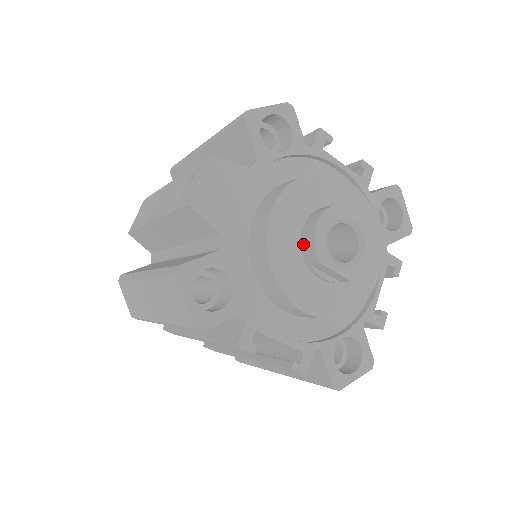
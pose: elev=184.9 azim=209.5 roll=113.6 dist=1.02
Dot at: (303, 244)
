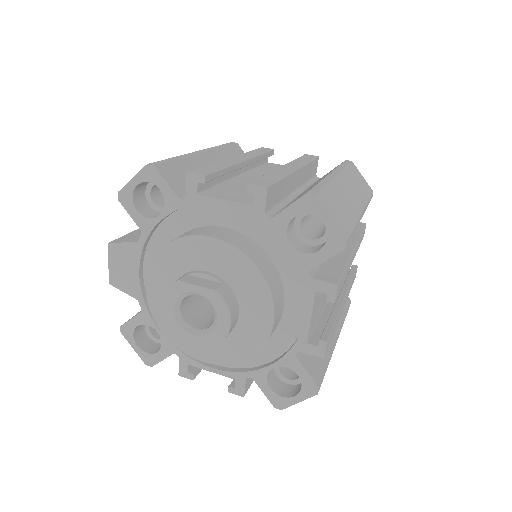
Dot at: occluded
